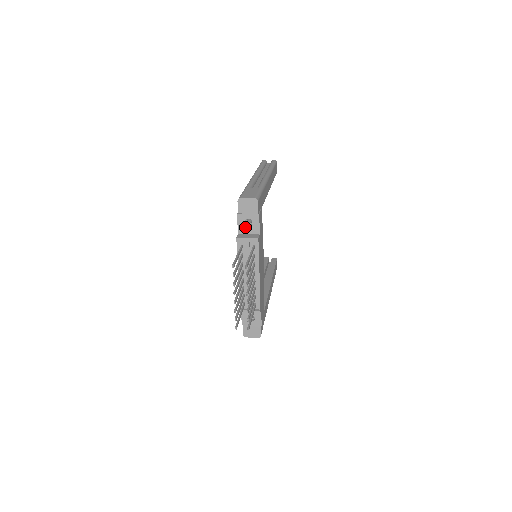
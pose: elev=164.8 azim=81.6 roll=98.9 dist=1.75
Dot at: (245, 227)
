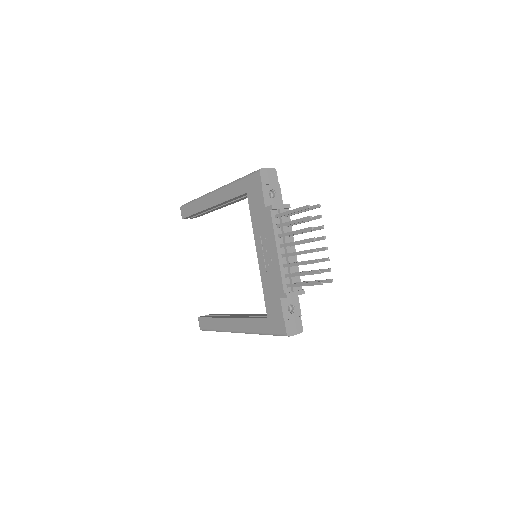
Dot at: (270, 199)
